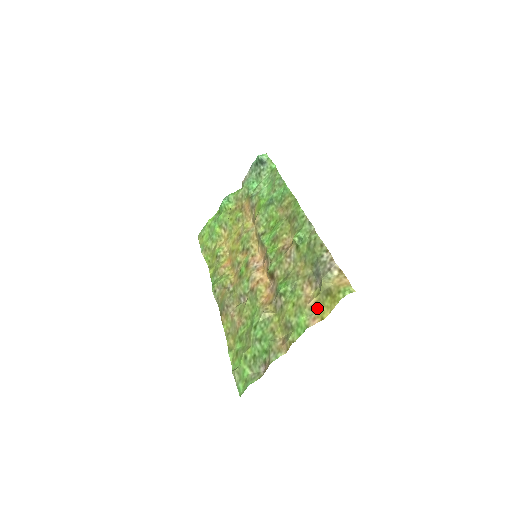
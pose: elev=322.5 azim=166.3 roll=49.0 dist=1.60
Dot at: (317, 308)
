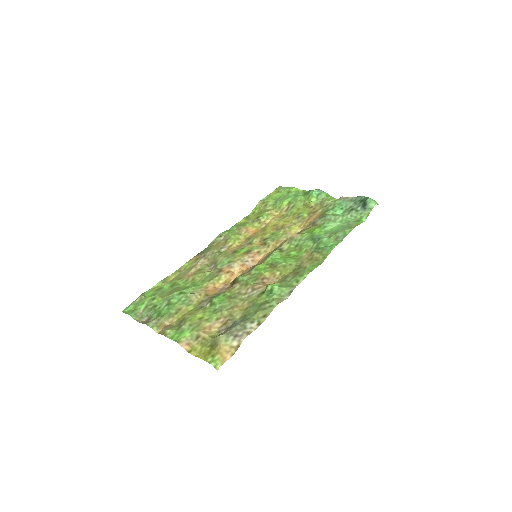
Dot at: (199, 342)
